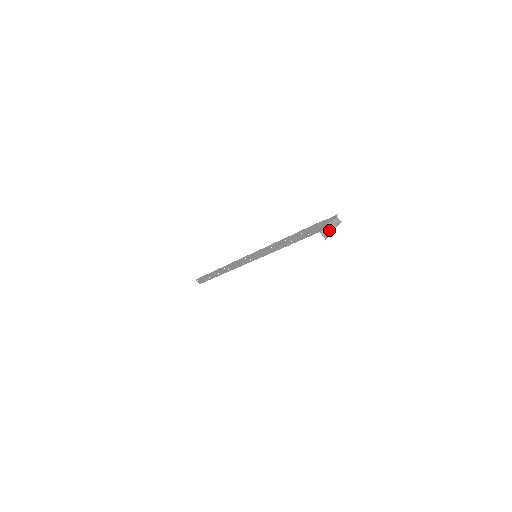
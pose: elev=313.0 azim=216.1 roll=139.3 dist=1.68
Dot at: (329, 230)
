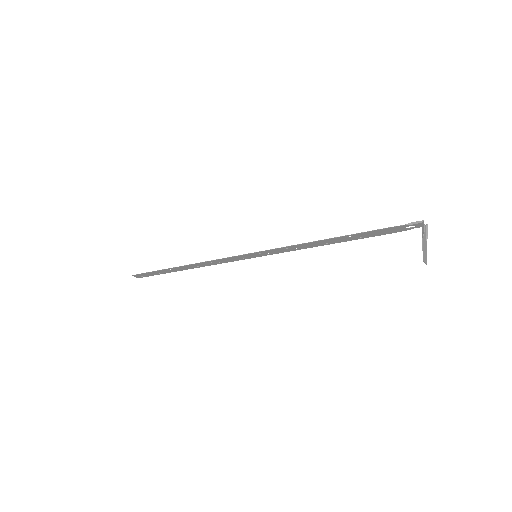
Dot at: (425, 249)
